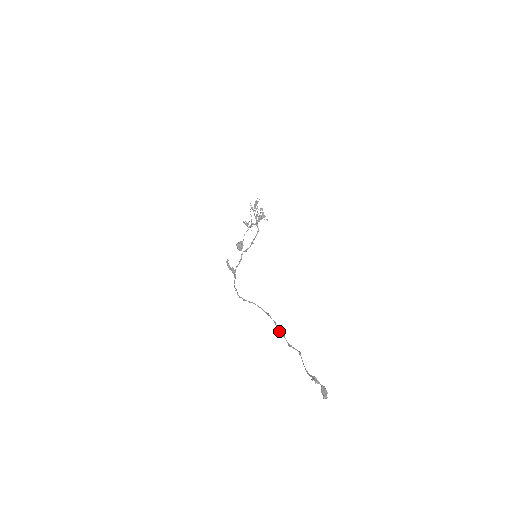
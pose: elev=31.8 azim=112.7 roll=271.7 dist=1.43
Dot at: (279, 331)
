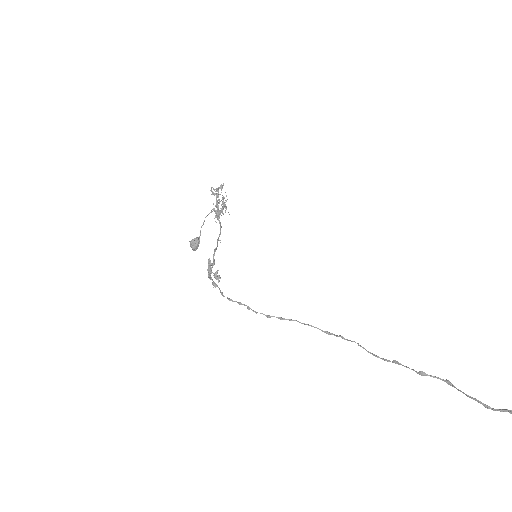
Dot at: occluded
